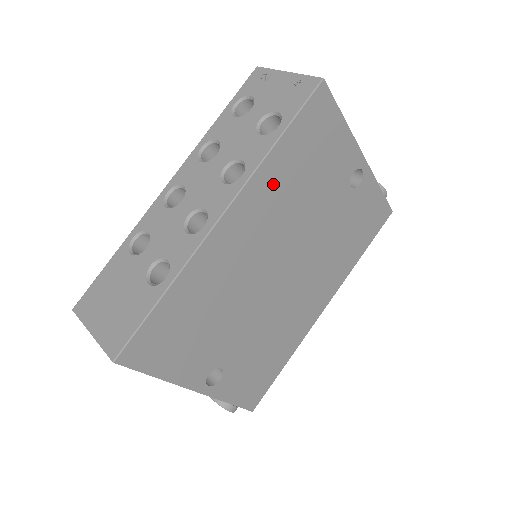
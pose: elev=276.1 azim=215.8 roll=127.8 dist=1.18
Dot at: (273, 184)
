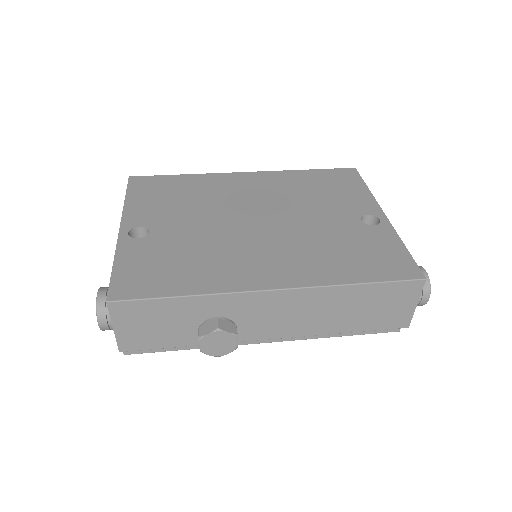
Dot at: (289, 181)
